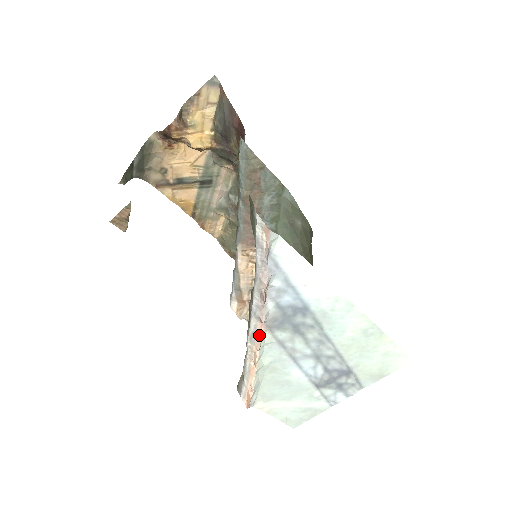
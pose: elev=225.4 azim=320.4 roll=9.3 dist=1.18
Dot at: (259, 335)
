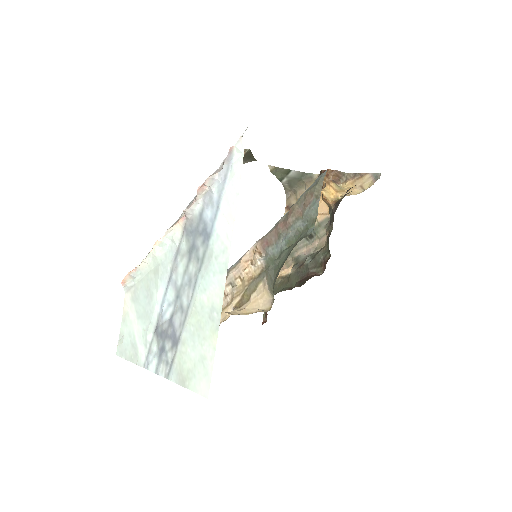
Dot at: (176, 223)
